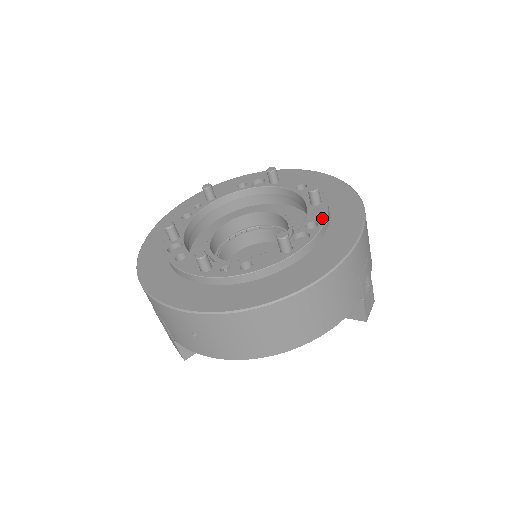
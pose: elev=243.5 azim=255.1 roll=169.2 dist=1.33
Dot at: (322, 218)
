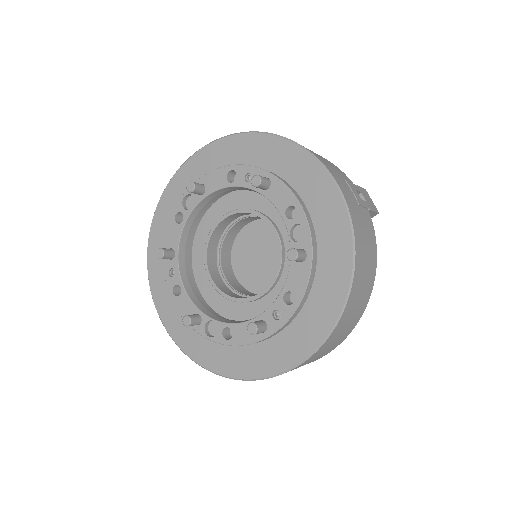
Dot at: (291, 198)
